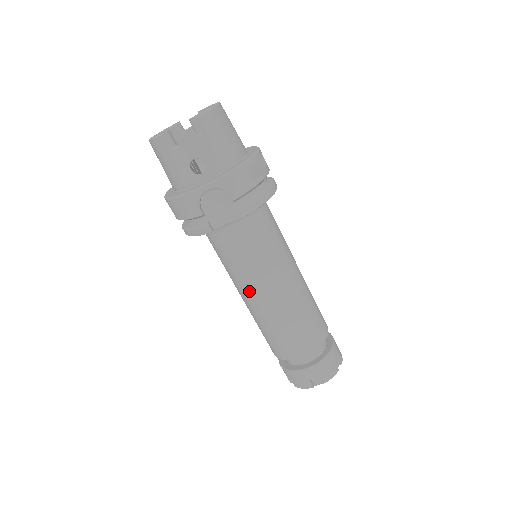
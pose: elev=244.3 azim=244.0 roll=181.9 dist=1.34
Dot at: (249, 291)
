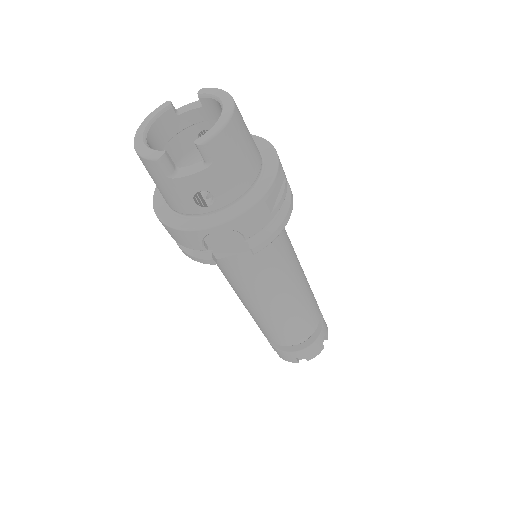
Dot at: (247, 298)
